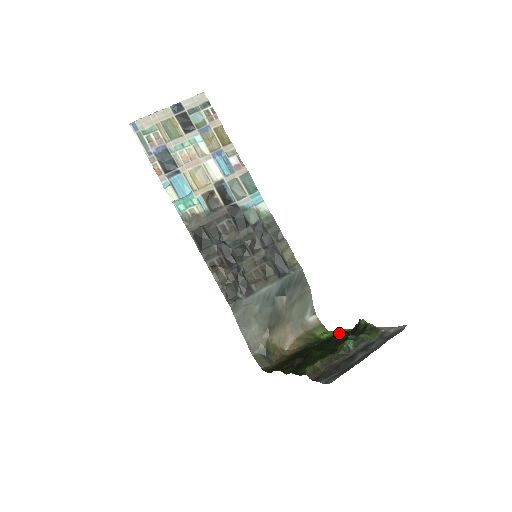
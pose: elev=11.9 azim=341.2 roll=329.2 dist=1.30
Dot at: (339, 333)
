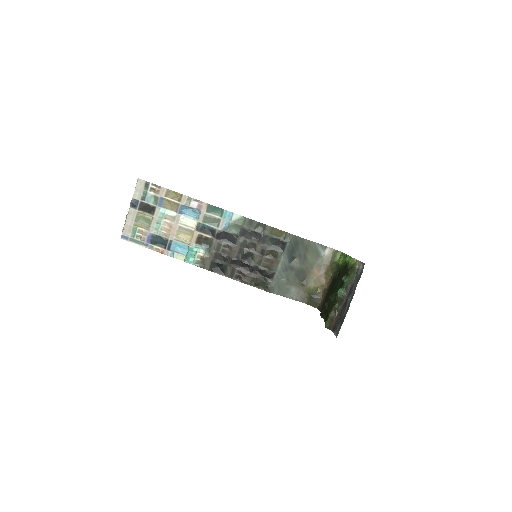
Dot at: (342, 266)
